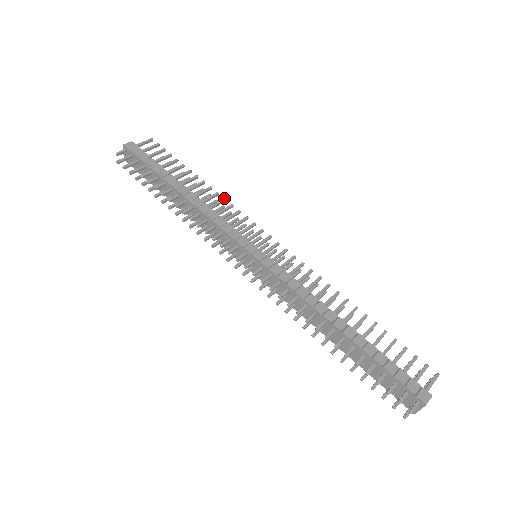
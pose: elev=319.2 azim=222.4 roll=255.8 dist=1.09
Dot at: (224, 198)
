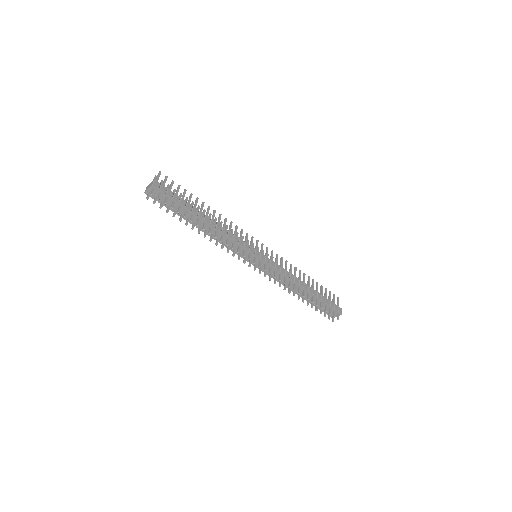
Dot at: (226, 218)
